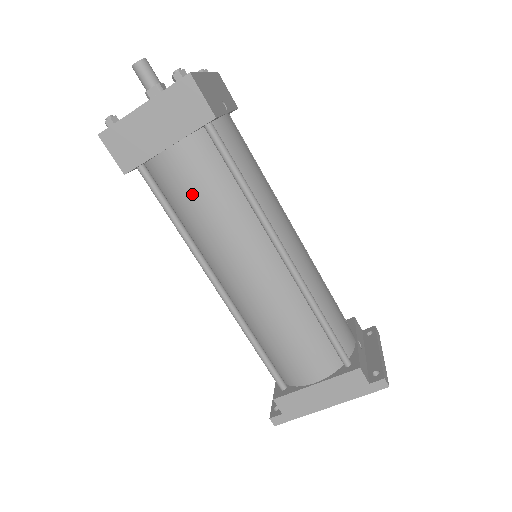
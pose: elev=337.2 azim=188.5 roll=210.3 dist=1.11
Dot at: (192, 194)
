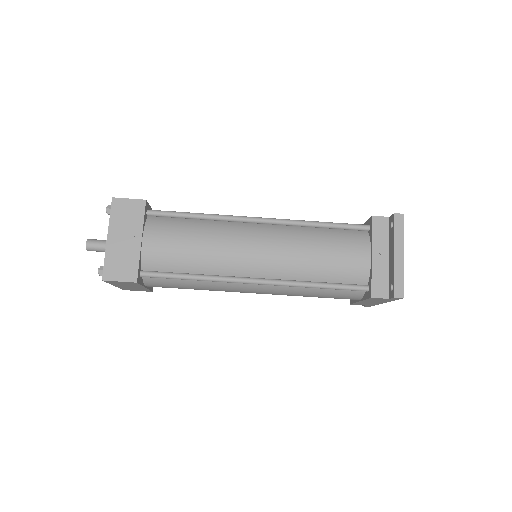
Dot at: occluded
